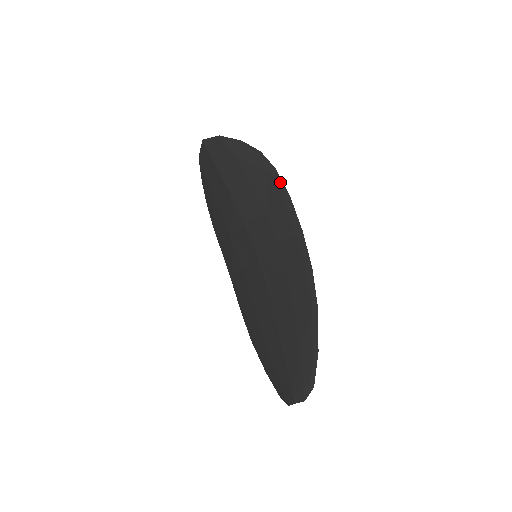
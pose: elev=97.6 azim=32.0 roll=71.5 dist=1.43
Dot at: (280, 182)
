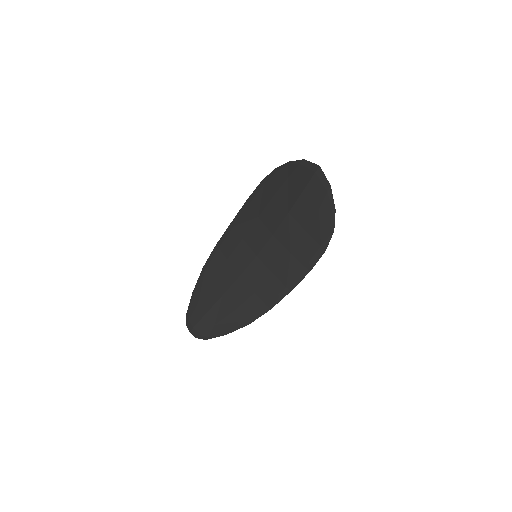
Dot at: (317, 259)
